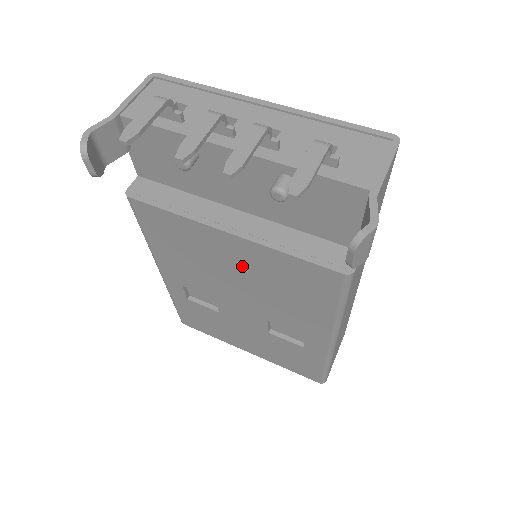
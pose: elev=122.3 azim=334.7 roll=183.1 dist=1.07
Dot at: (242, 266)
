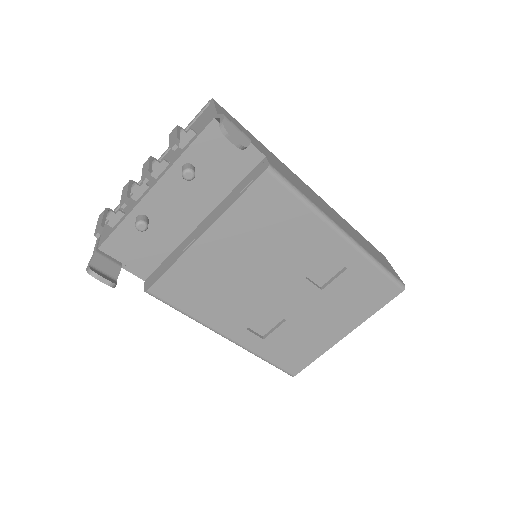
Dot at: (238, 250)
